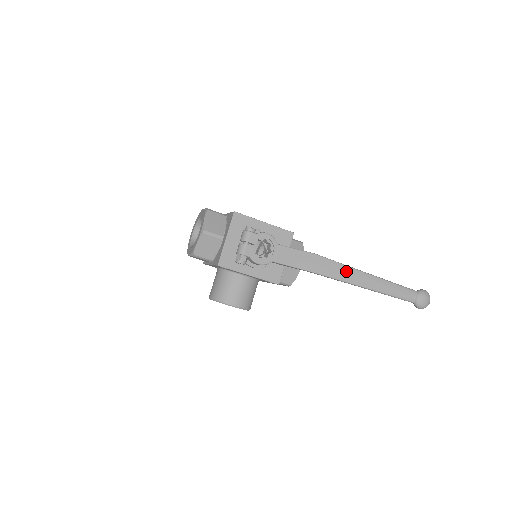
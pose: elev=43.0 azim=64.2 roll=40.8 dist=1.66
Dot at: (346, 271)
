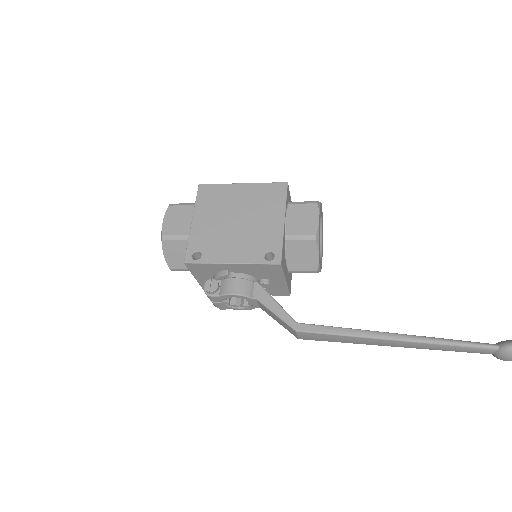
Dot at: (353, 340)
